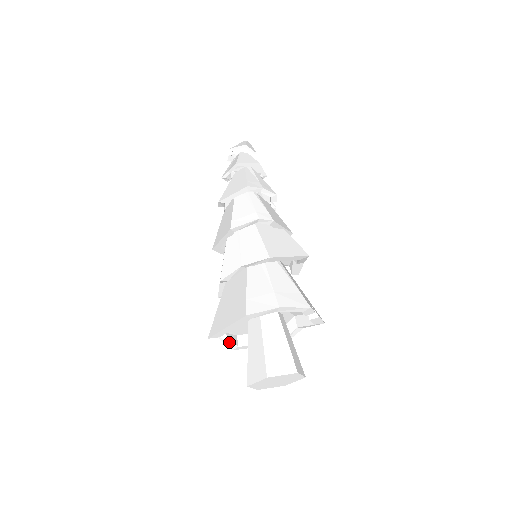
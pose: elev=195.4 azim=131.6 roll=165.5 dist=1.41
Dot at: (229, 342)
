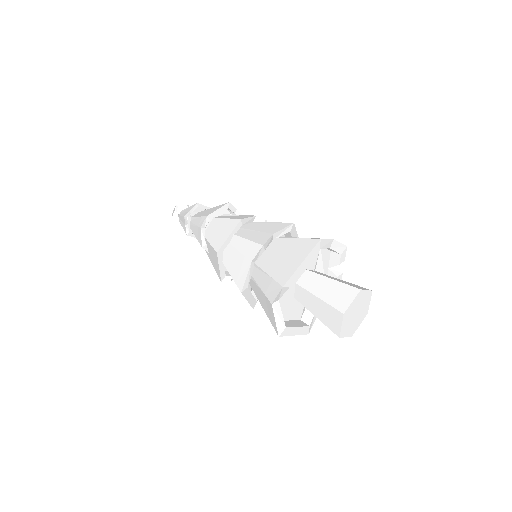
Dot at: (280, 318)
